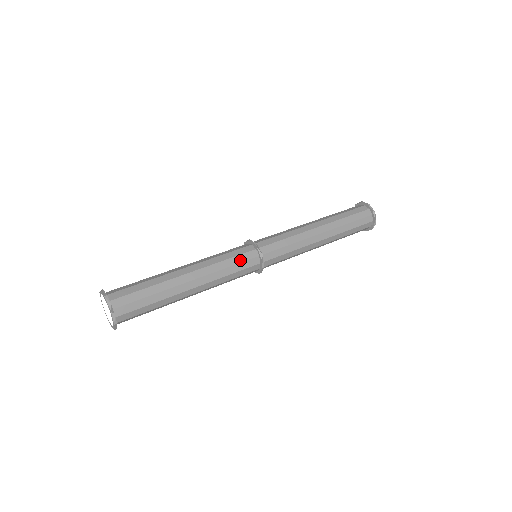
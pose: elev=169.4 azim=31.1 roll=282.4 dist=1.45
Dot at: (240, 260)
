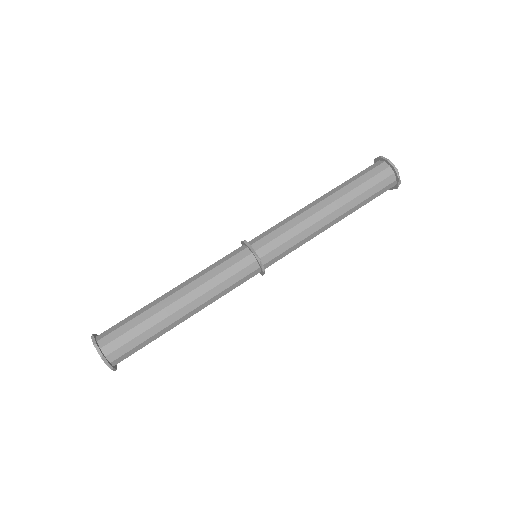
Dot at: (235, 270)
